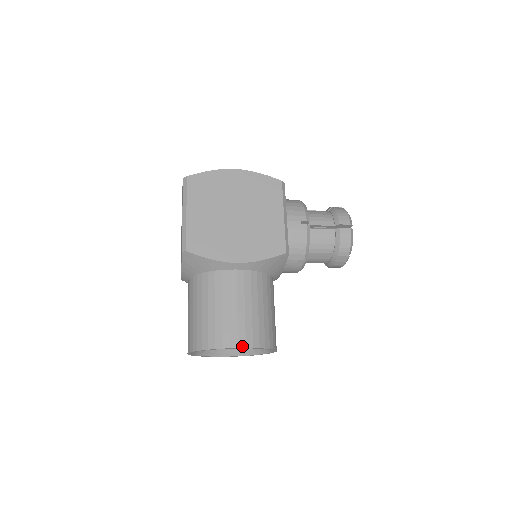
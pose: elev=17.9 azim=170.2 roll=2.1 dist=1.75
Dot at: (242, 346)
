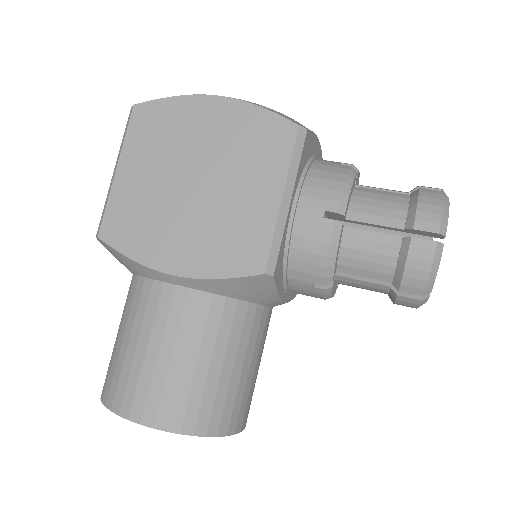
Dot at: (147, 423)
